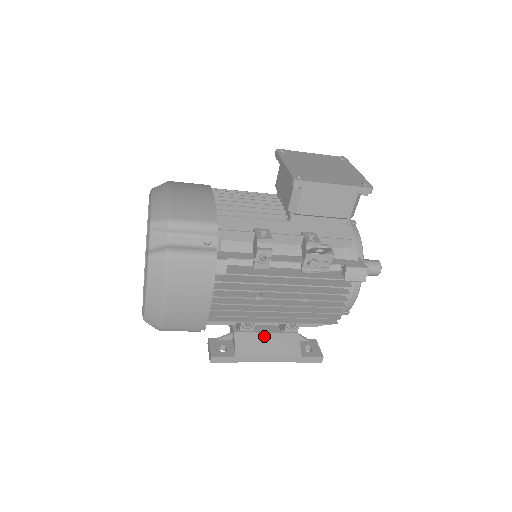
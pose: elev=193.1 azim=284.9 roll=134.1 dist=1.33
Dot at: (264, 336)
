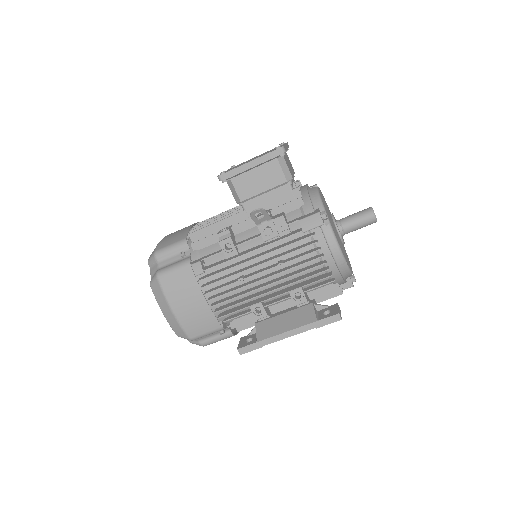
Dot at: (281, 317)
